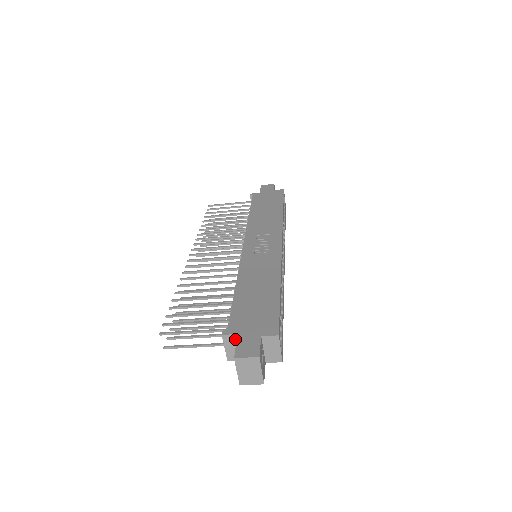
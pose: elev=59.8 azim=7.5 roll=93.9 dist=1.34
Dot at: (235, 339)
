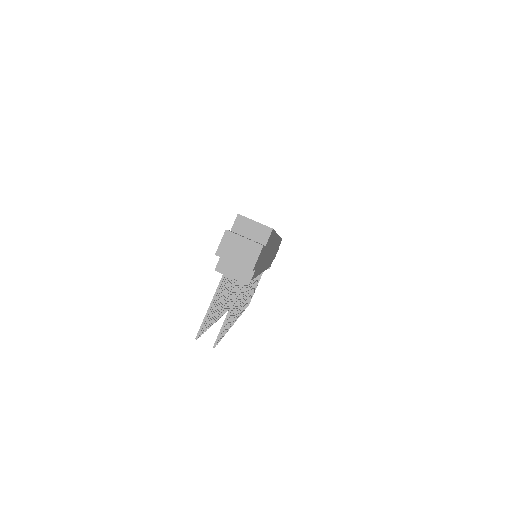
Dot at: (226, 261)
